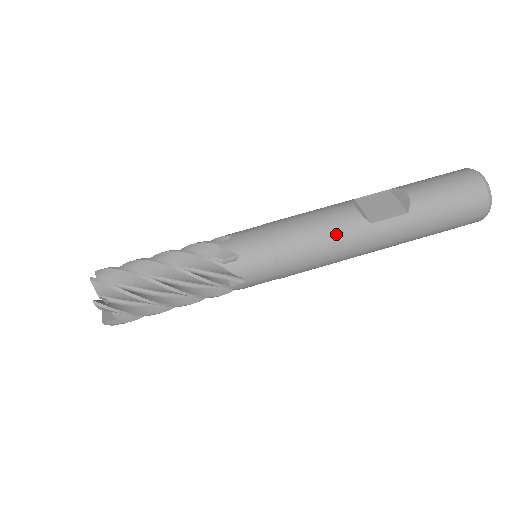
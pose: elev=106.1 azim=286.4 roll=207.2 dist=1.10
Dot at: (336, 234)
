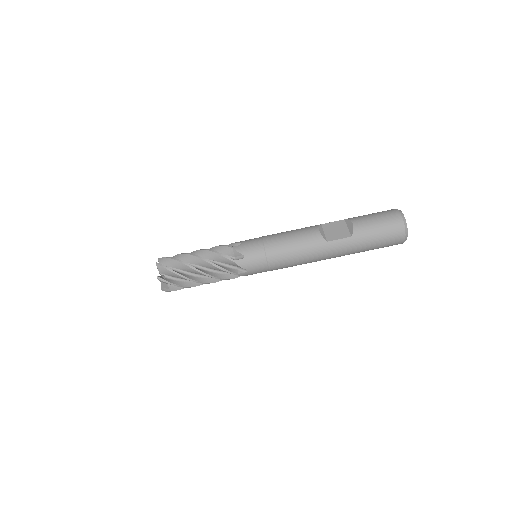
Dot at: (305, 247)
